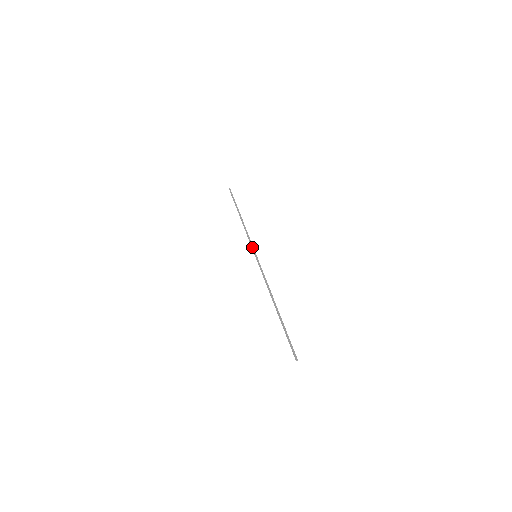
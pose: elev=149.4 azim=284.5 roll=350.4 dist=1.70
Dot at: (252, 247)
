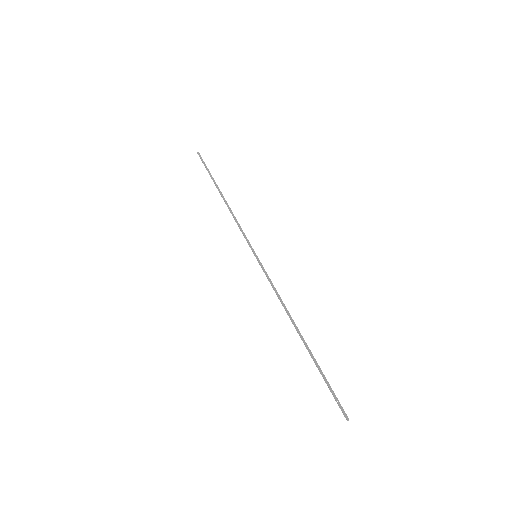
Dot at: (248, 243)
